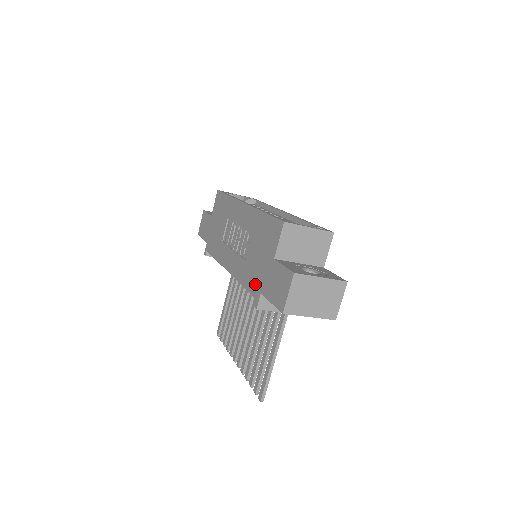
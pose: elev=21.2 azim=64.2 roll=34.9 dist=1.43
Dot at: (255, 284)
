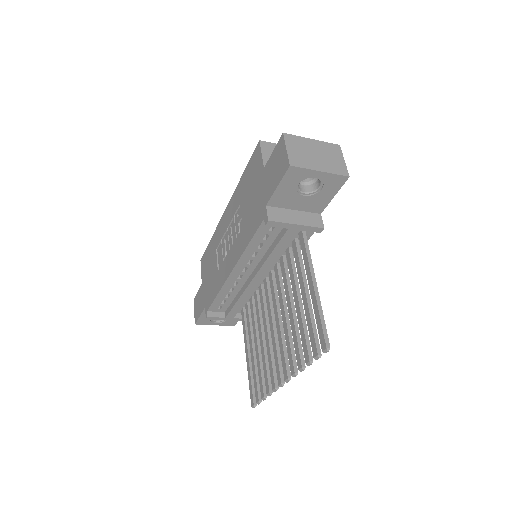
Dot at: (258, 214)
